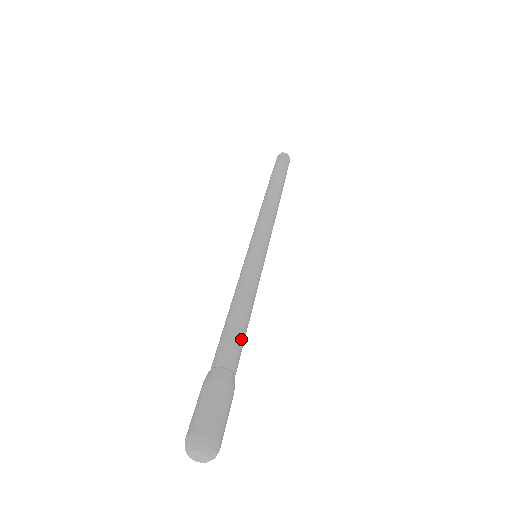
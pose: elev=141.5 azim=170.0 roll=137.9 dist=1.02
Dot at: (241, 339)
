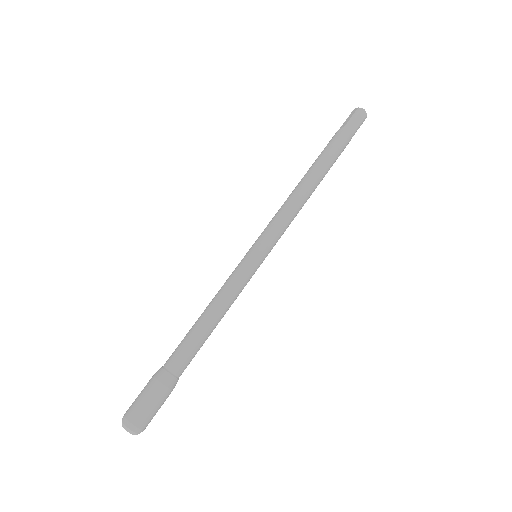
Dot at: (195, 347)
